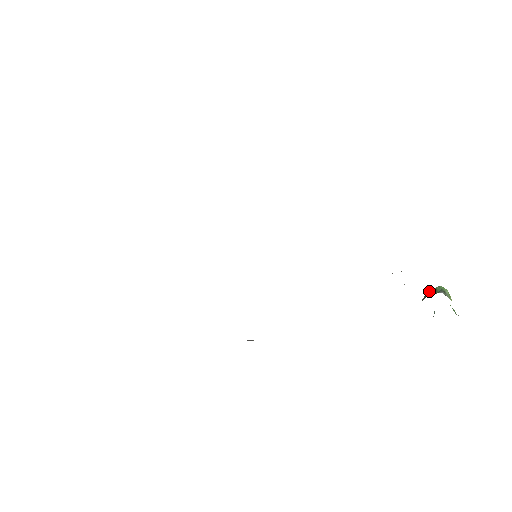
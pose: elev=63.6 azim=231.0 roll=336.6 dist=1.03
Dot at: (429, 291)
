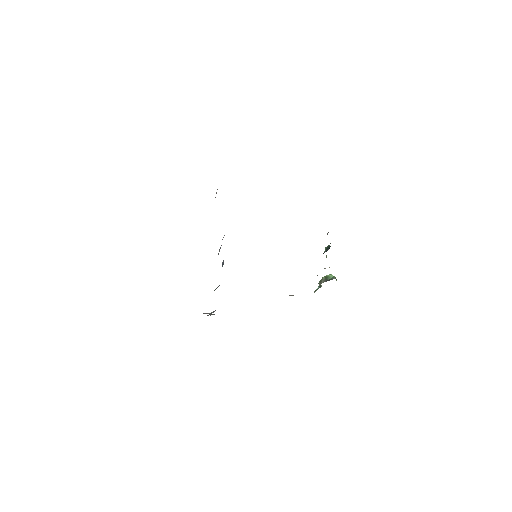
Dot at: (324, 277)
